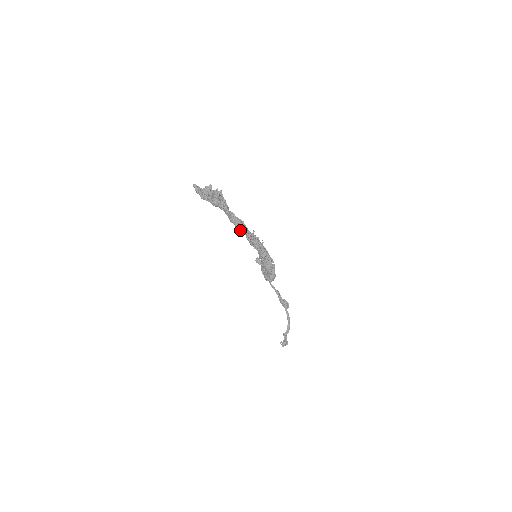
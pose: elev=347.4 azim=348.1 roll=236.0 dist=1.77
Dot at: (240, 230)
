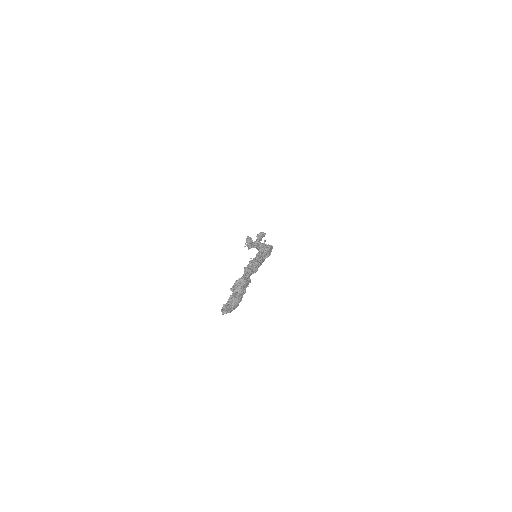
Dot at: occluded
